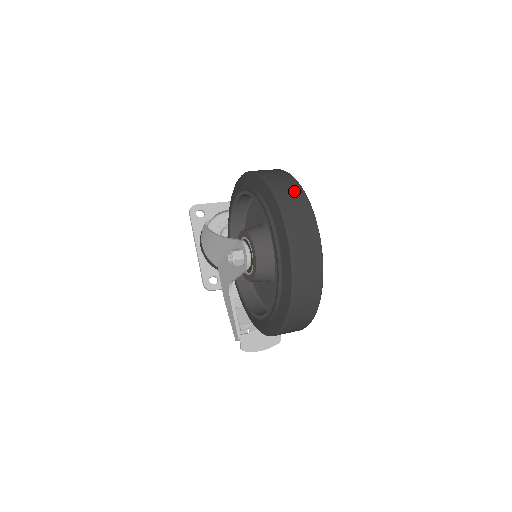
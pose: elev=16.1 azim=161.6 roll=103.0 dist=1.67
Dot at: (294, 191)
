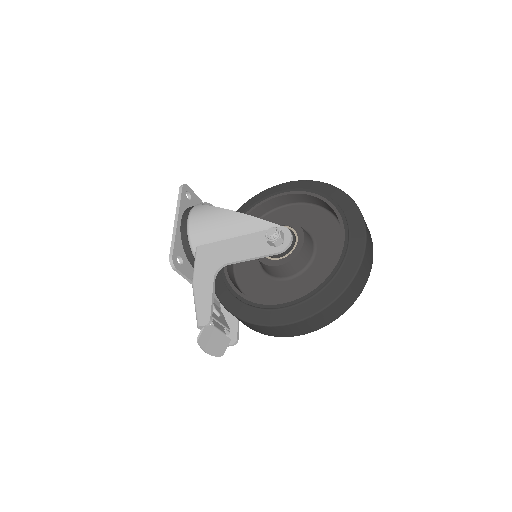
Dot at: occluded
